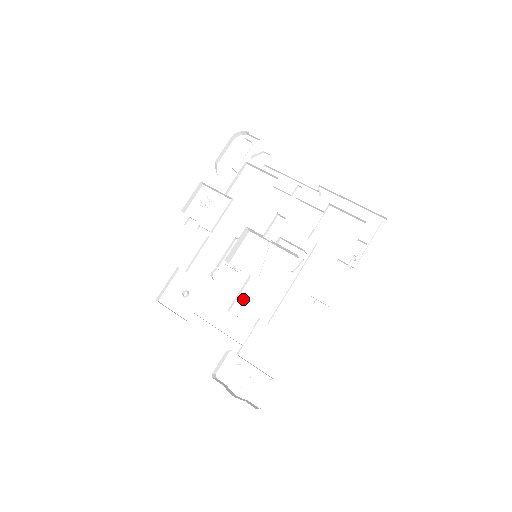
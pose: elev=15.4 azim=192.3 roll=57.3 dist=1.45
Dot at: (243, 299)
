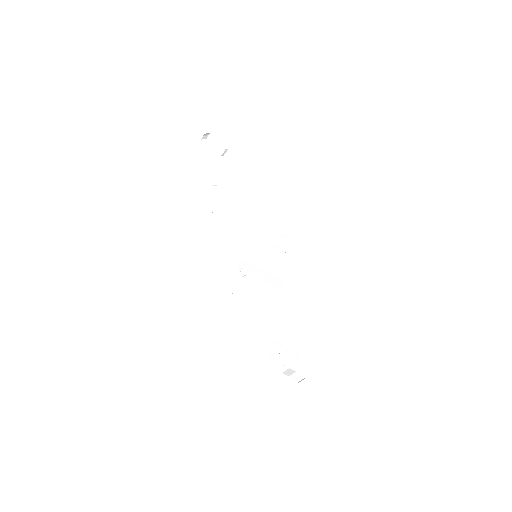
Dot at: (263, 293)
